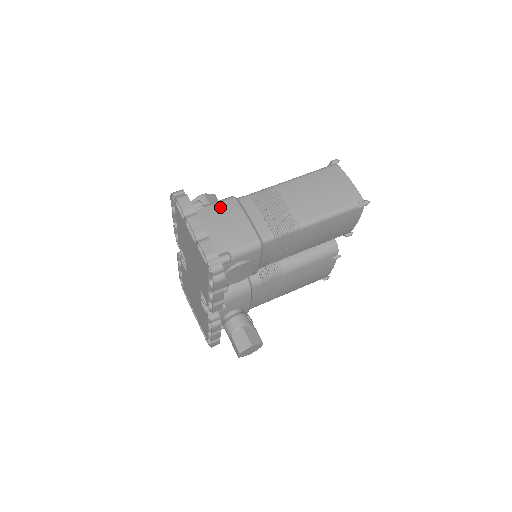
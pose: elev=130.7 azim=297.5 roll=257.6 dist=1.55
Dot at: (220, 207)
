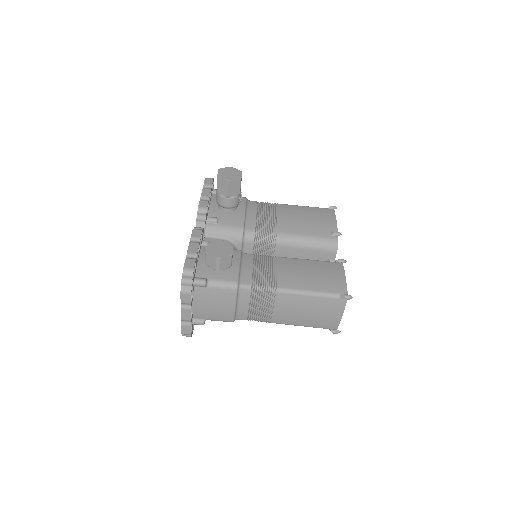
Dot at: (219, 293)
